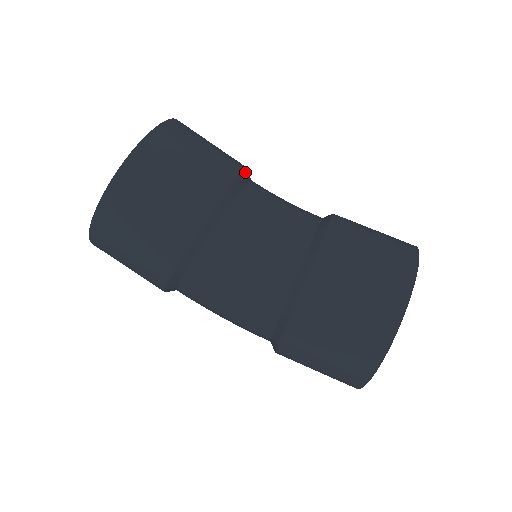
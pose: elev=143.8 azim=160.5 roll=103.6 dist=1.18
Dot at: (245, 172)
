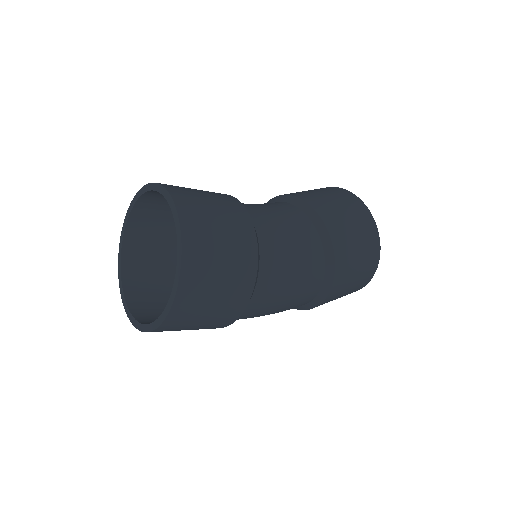
Dot at: occluded
